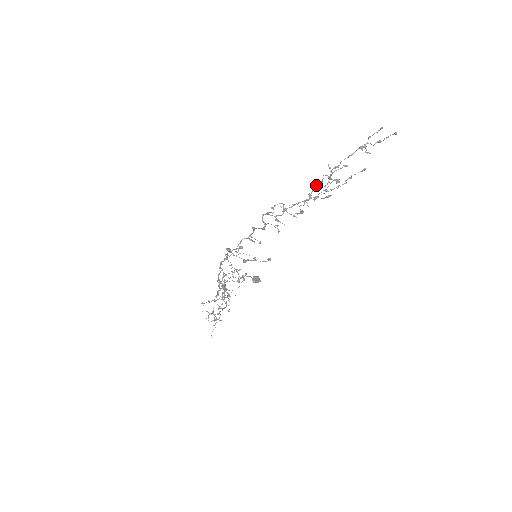
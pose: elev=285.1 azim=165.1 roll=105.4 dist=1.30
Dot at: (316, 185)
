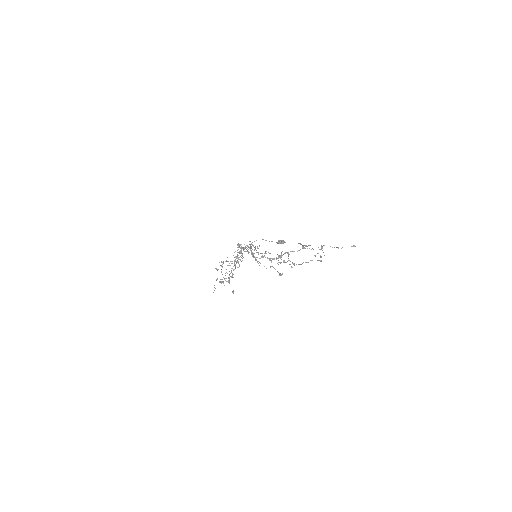
Dot at: occluded
